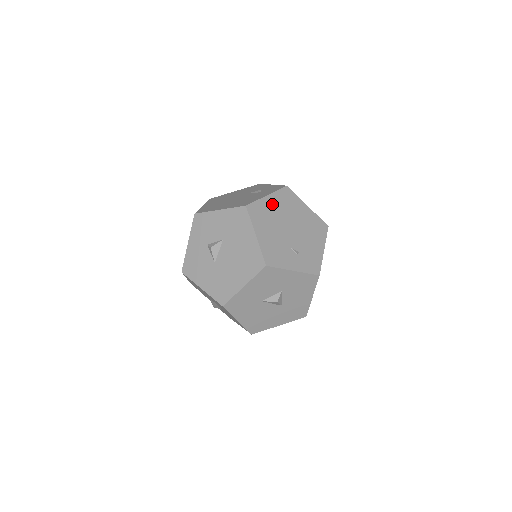
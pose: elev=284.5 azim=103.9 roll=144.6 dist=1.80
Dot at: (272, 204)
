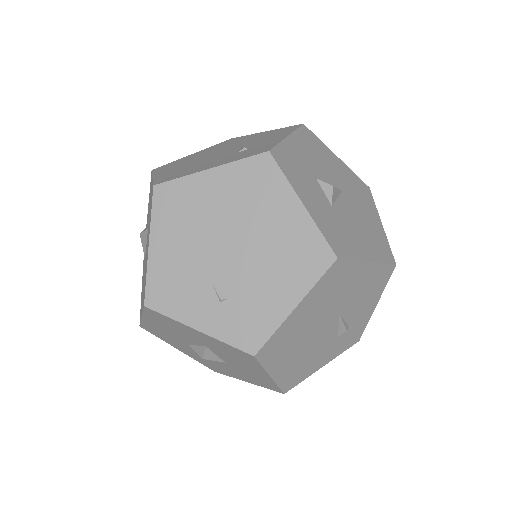
Dot at: (212, 188)
